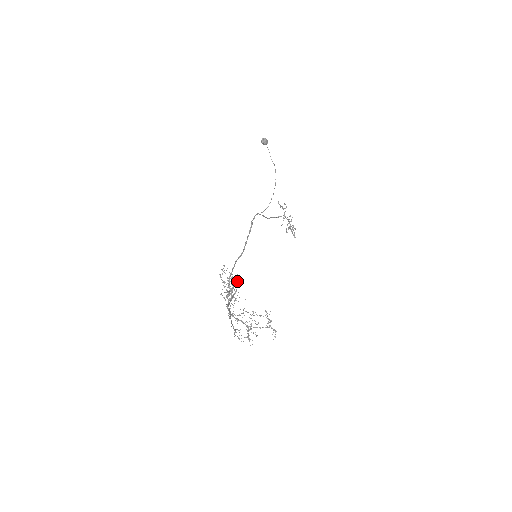
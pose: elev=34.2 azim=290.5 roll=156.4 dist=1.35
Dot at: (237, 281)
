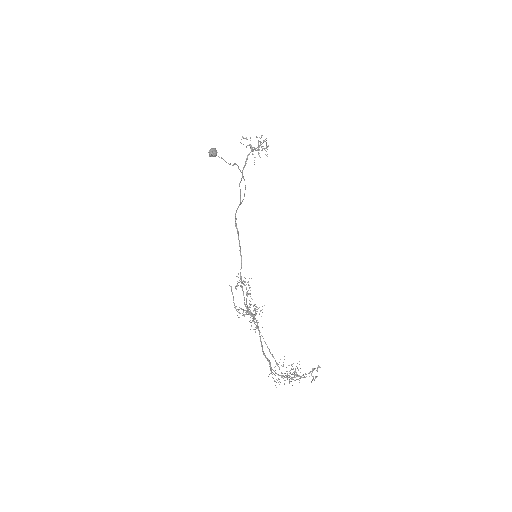
Dot at: (248, 284)
